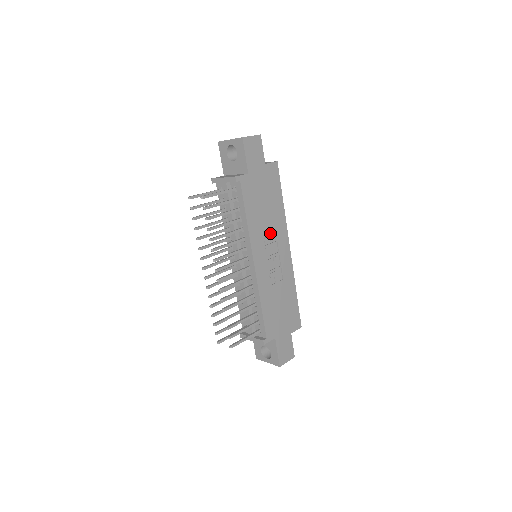
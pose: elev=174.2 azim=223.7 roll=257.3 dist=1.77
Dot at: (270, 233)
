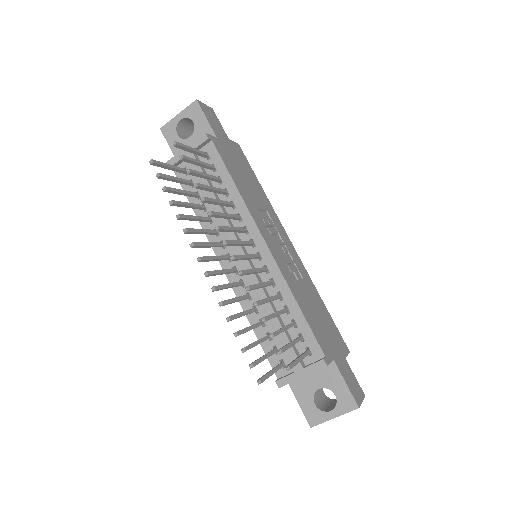
Dot at: (265, 217)
